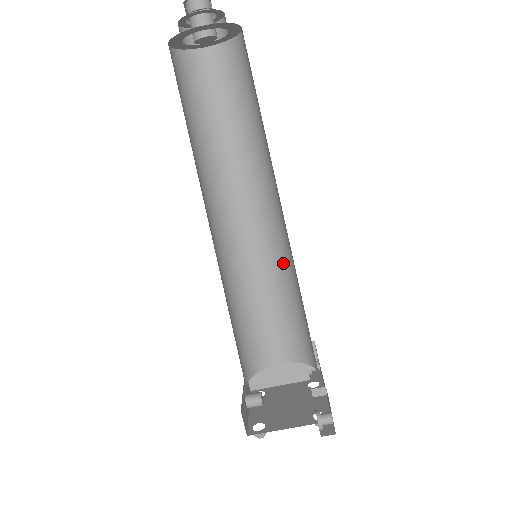
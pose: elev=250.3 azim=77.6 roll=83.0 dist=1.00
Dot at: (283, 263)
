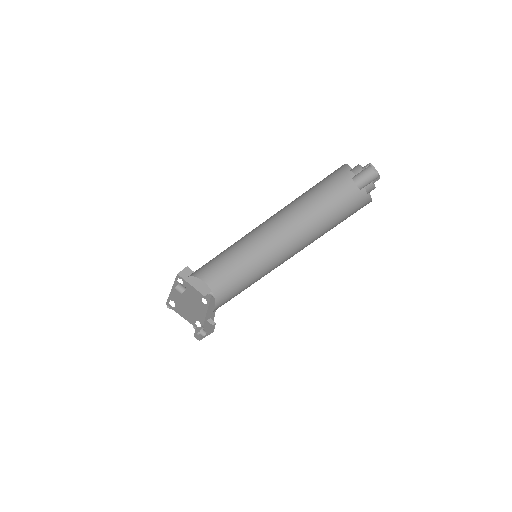
Dot at: (259, 262)
